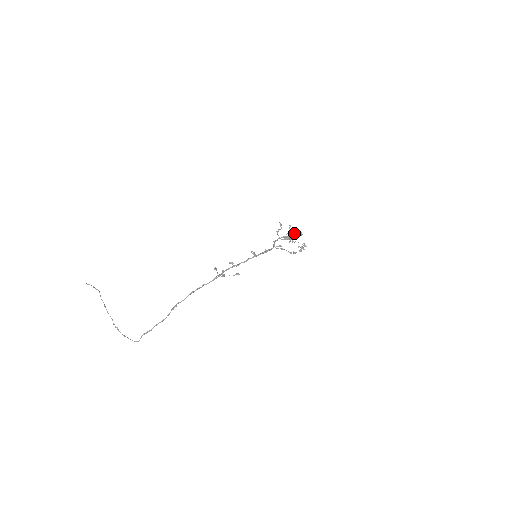
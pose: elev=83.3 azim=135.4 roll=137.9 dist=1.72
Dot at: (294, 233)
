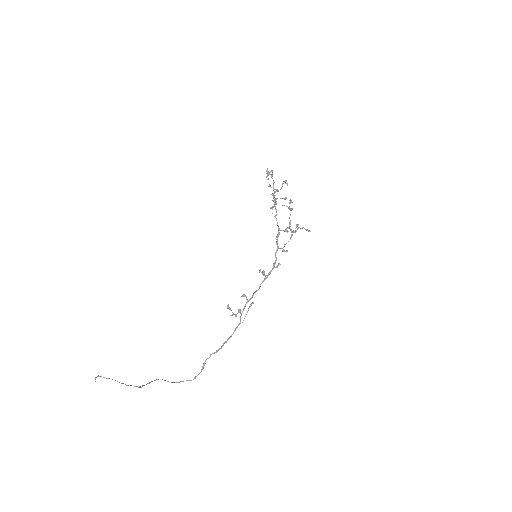
Dot at: (300, 228)
